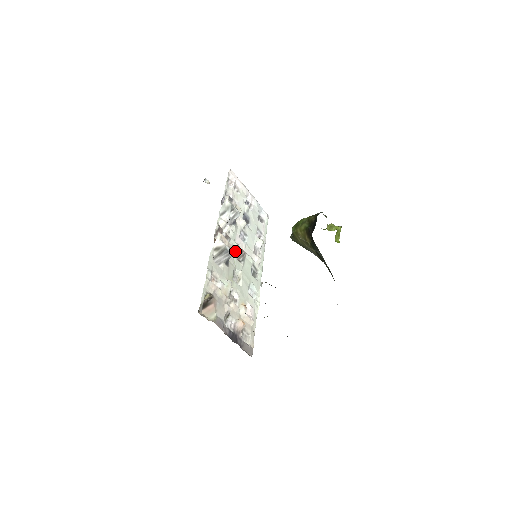
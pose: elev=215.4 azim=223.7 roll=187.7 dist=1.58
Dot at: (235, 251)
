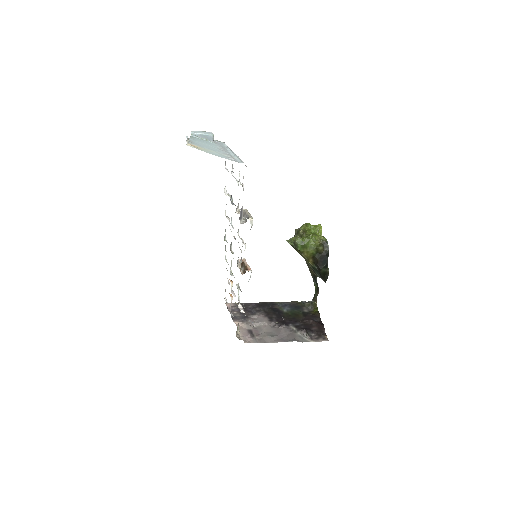
Dot at: occluded
